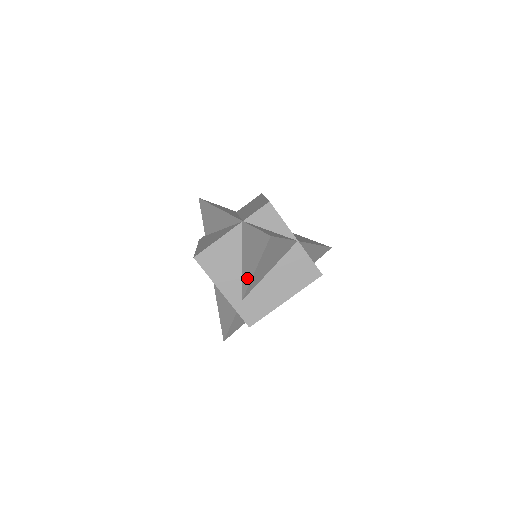
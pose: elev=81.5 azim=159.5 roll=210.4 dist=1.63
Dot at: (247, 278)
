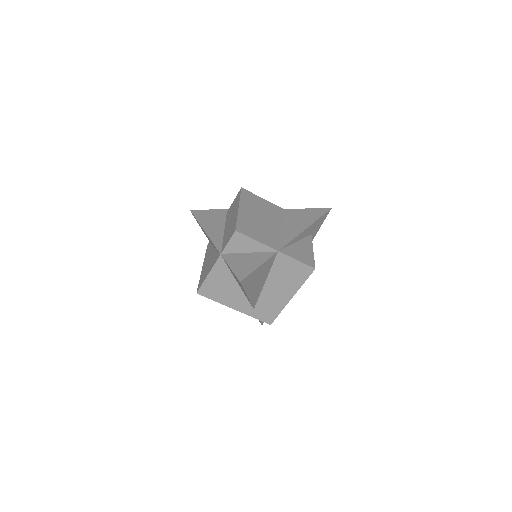
Dot at: (247, 298)
